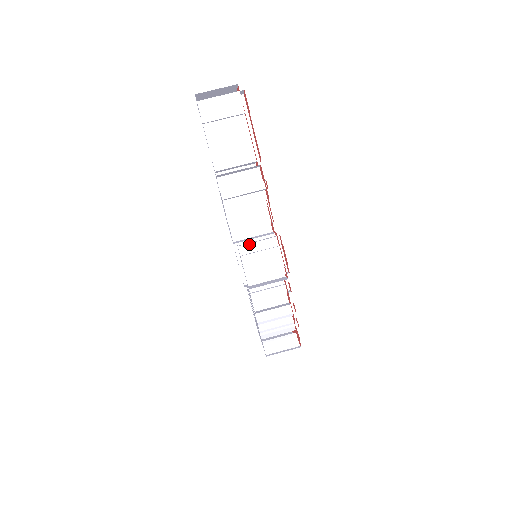
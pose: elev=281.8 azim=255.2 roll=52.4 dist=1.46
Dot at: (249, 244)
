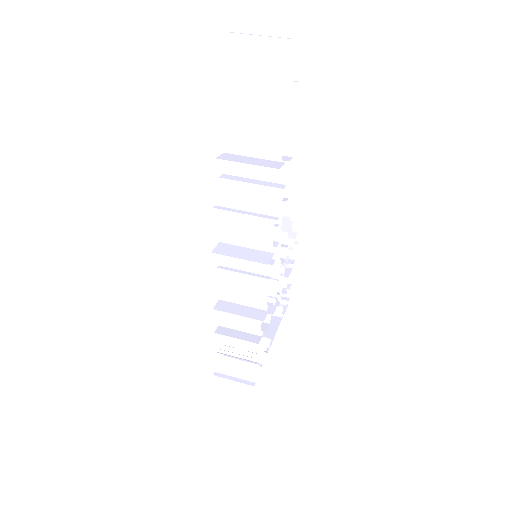
Dot at: occluded
